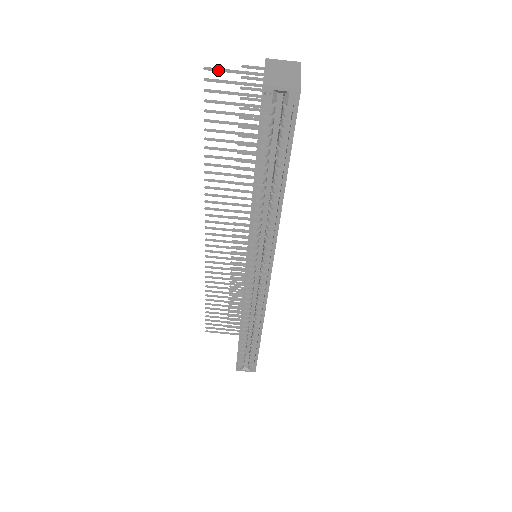
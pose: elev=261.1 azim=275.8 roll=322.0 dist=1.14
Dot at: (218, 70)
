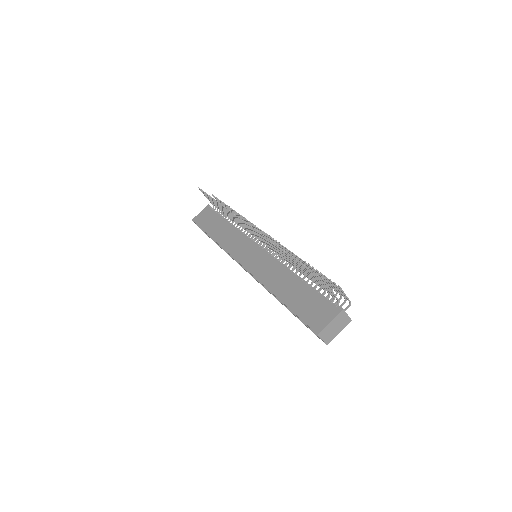
Dot at: (326, 284)
